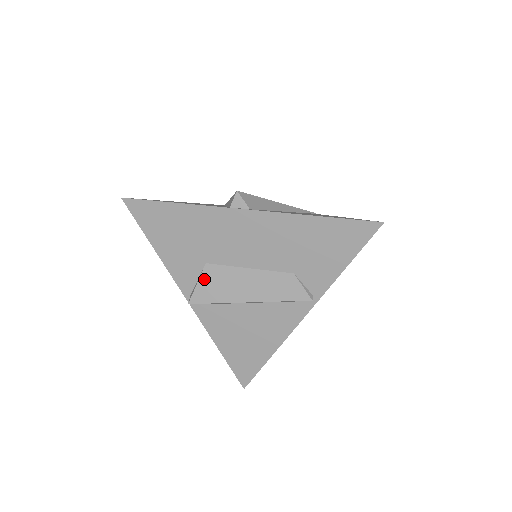
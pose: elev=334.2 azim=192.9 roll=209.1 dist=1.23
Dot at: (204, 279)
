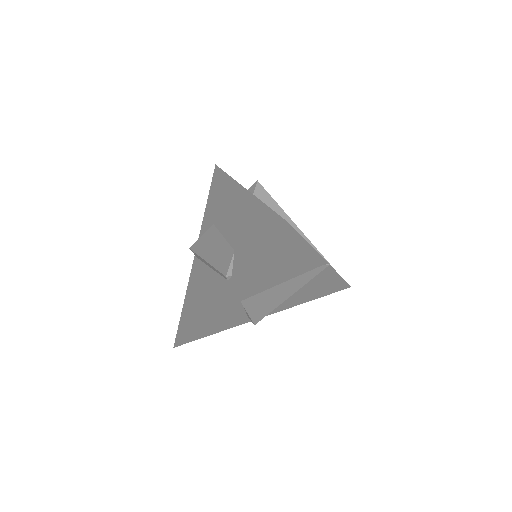
Dot at: (206, 235)
